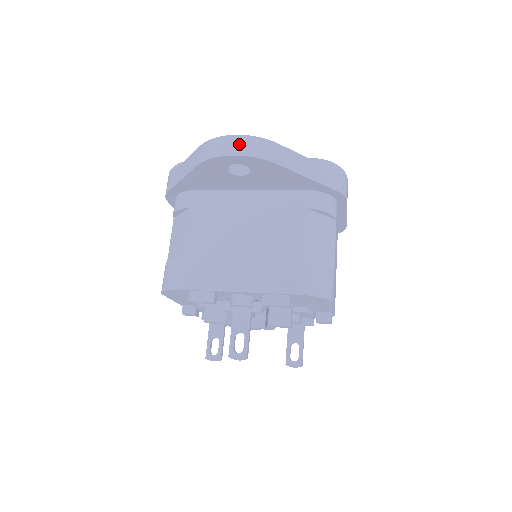
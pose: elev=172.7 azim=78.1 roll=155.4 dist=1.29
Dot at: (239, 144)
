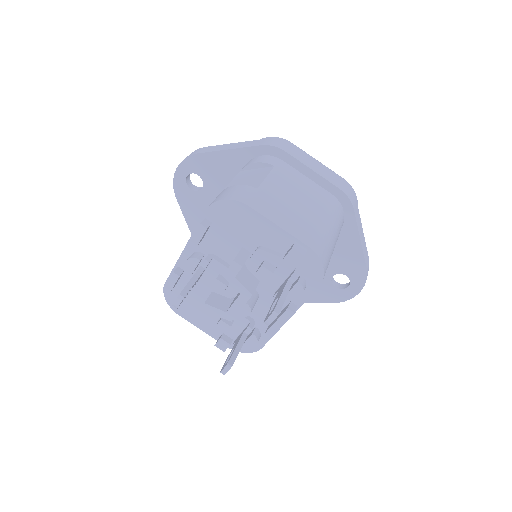
Dot at: occluded
